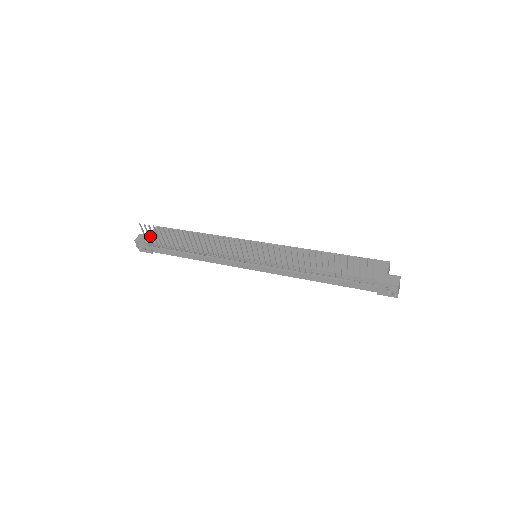
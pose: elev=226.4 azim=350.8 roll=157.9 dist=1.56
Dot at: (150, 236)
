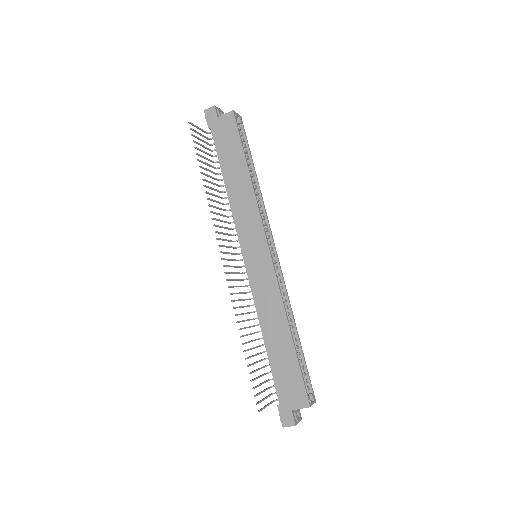
Dot at: (217, 121)
